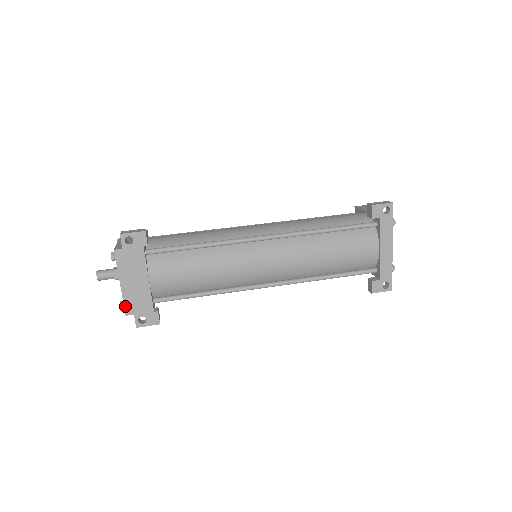
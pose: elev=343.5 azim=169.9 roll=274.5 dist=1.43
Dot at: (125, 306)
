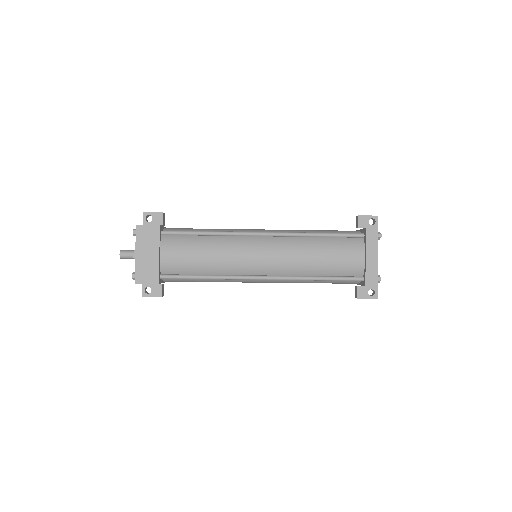
Dot at: (136, 275)
